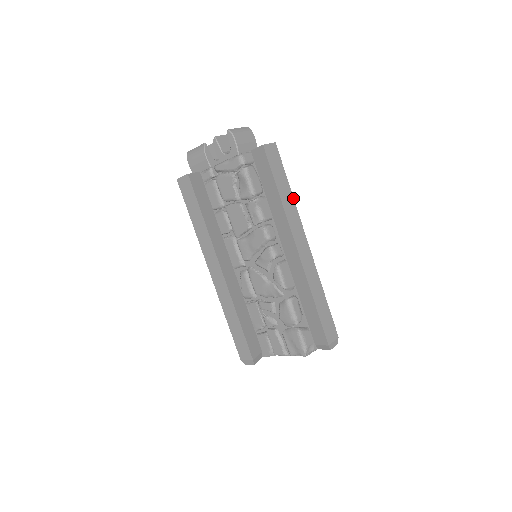
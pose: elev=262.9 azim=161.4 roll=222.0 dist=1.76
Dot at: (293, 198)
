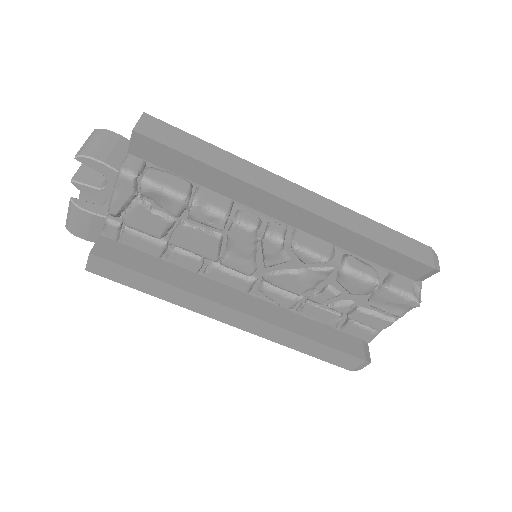
Dot at: (232, 154)
